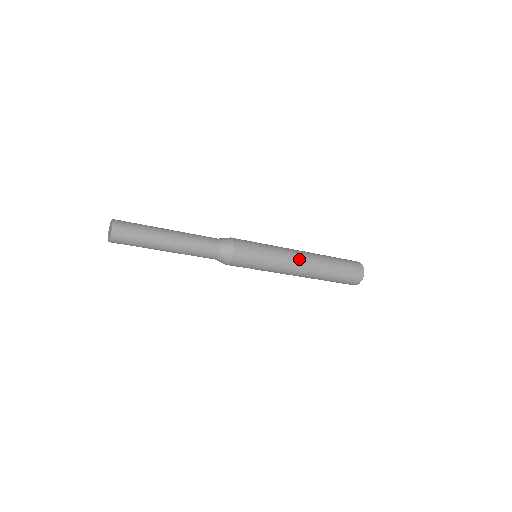
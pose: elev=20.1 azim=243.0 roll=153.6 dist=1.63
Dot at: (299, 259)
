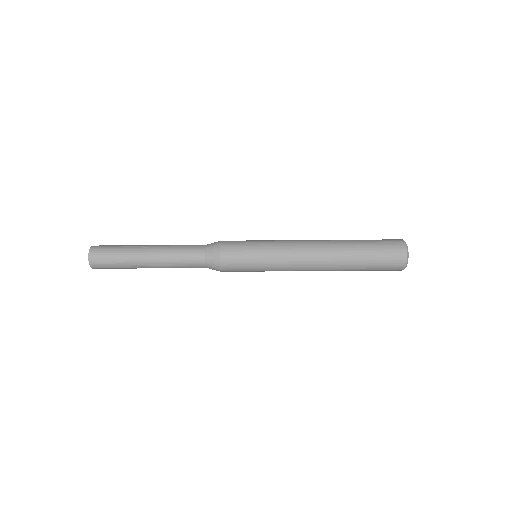
Dot at: (306, 252)
